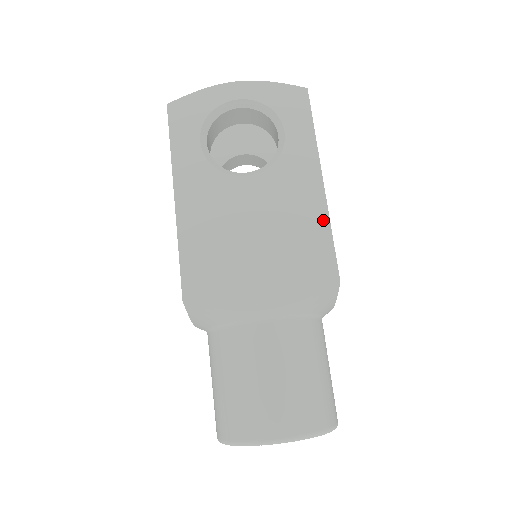
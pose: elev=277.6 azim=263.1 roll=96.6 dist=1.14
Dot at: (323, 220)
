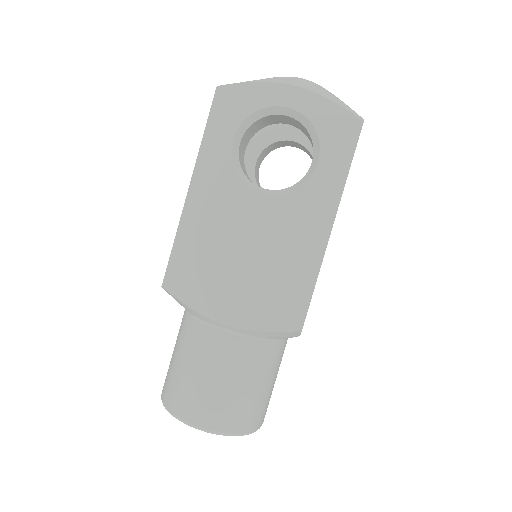
Dot at: (313, 268)
